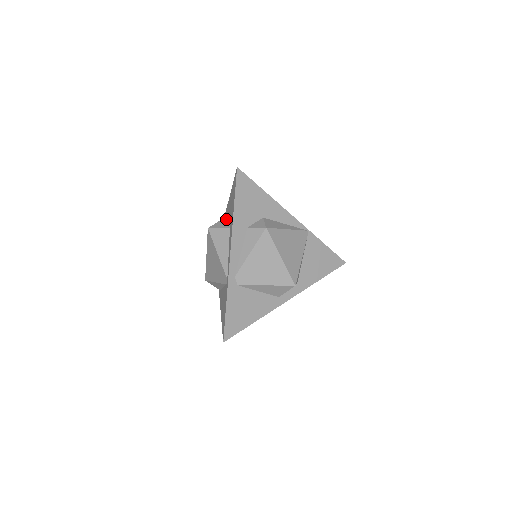
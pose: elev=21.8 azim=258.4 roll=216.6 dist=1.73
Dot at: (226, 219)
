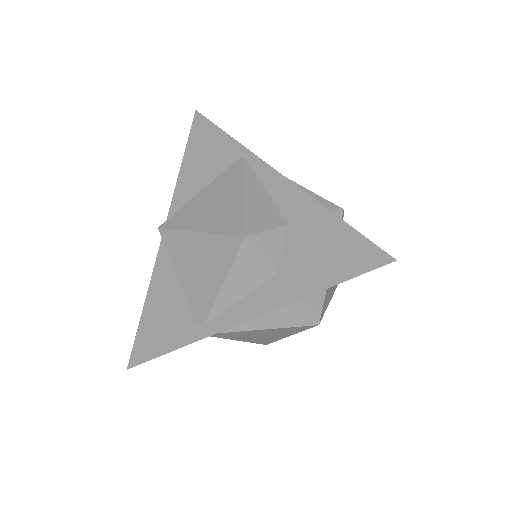
Dot at: (282, 236)
